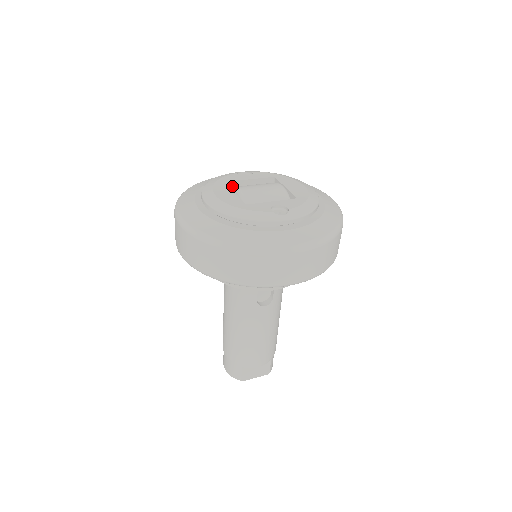
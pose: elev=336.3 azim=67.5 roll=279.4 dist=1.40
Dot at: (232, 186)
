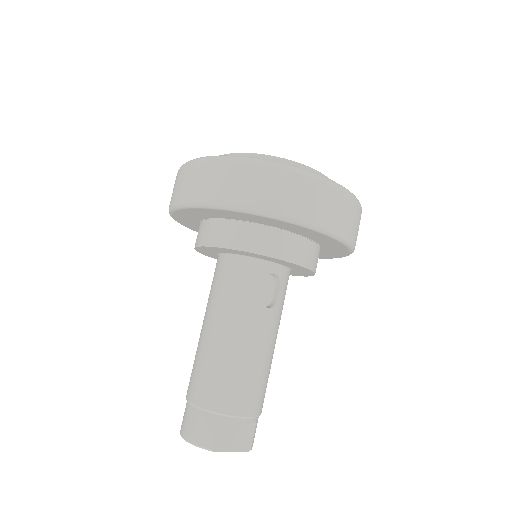
Dot at: occluded
